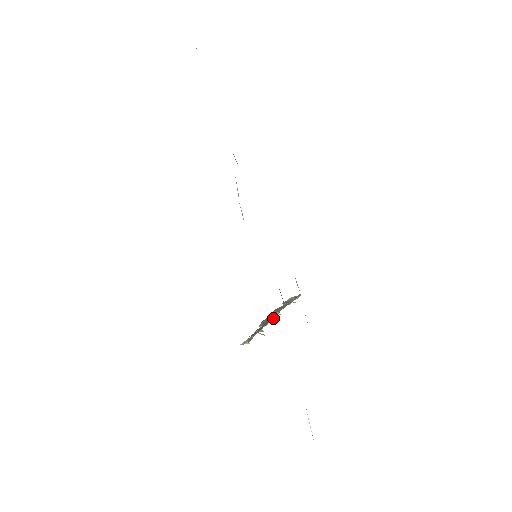
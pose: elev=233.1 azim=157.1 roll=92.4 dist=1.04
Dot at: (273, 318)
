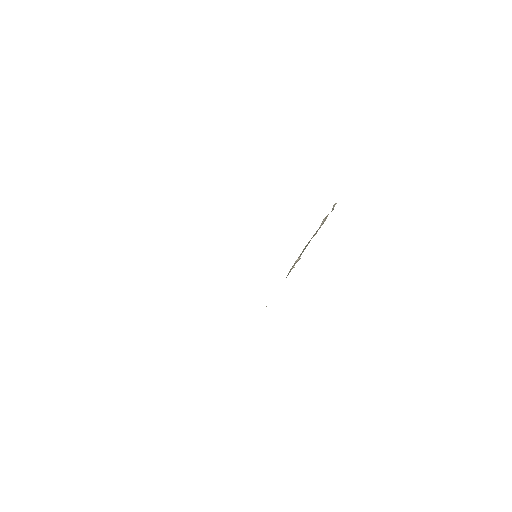
Dot at: (288, 274)
